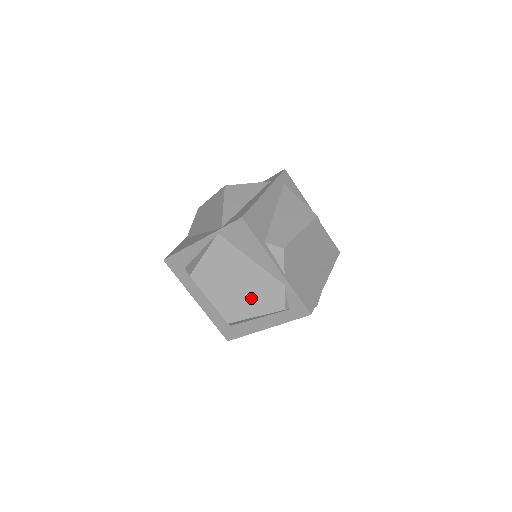
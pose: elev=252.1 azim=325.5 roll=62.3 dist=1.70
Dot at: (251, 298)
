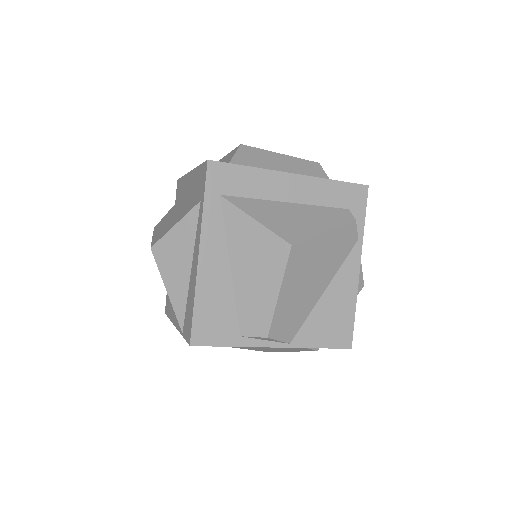
Dot at: (273, 348)
